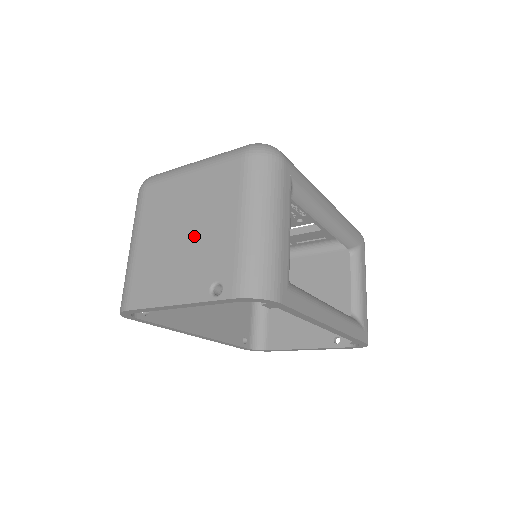
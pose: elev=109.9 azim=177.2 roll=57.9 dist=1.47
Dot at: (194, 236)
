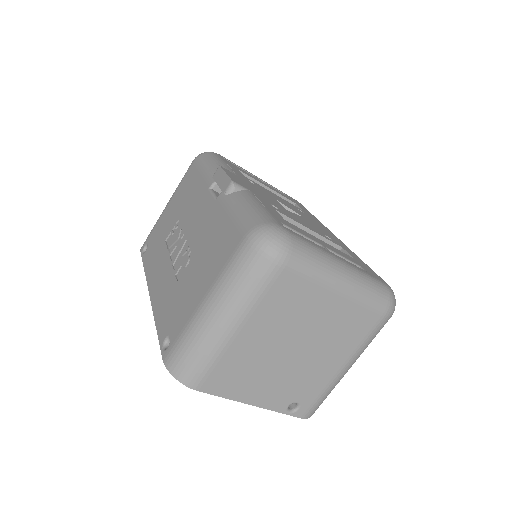
Dot at: (302, 359)
